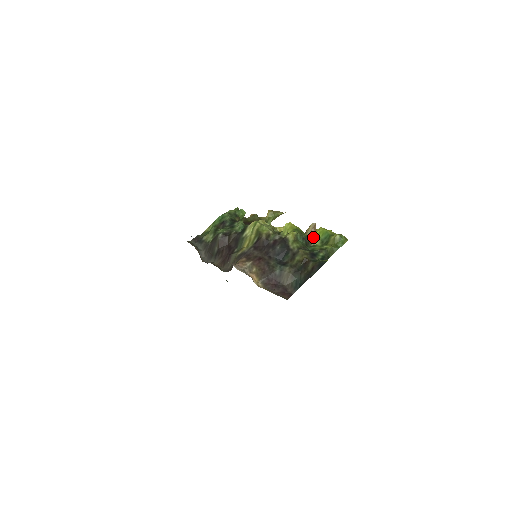
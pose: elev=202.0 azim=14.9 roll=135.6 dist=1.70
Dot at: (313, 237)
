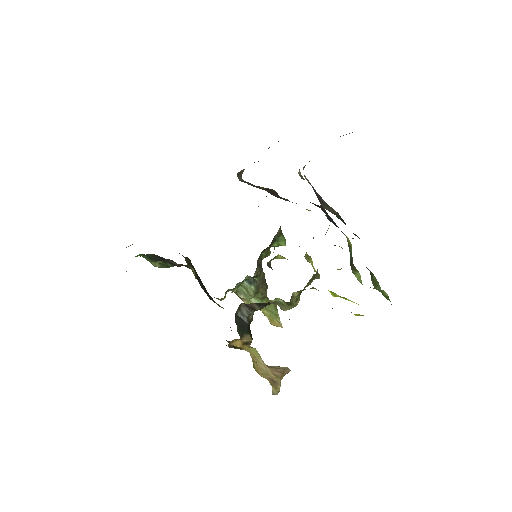
Dot at: (358, 272)
